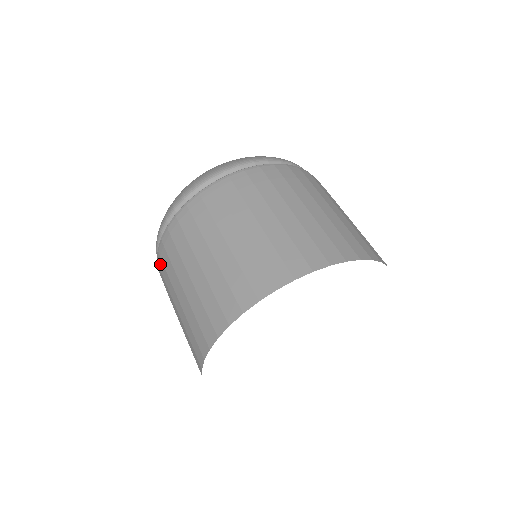
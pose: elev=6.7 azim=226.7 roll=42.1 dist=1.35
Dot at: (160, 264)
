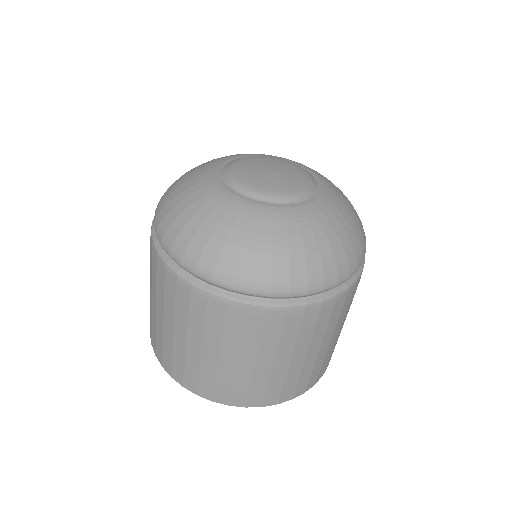
Dot at: (198, 301)
